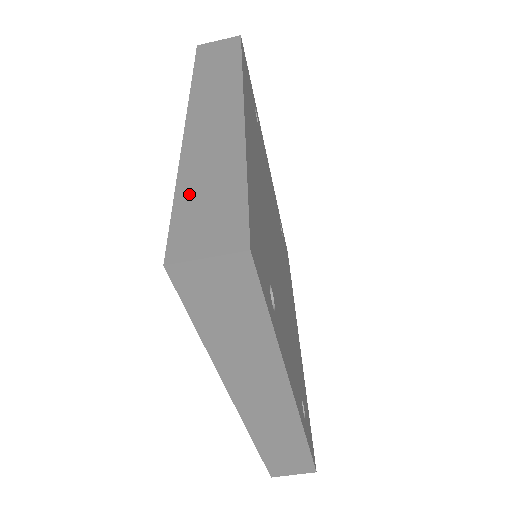
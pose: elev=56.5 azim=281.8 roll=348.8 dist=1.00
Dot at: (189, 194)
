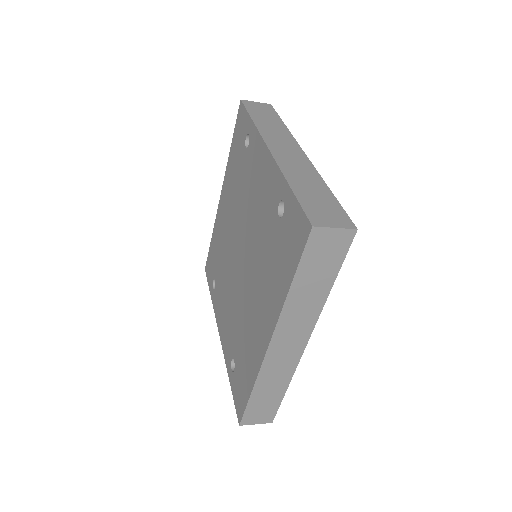
Dot at: (257, 399)
